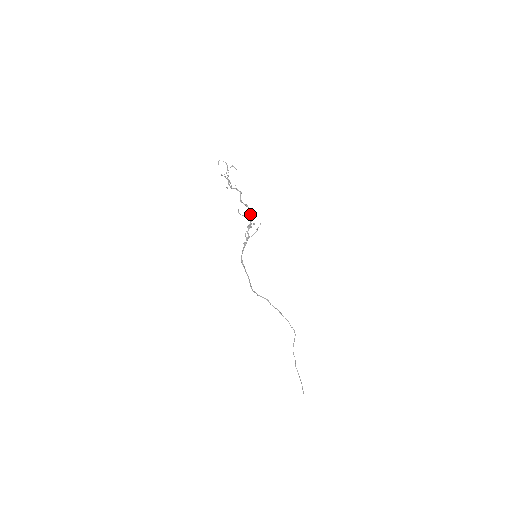
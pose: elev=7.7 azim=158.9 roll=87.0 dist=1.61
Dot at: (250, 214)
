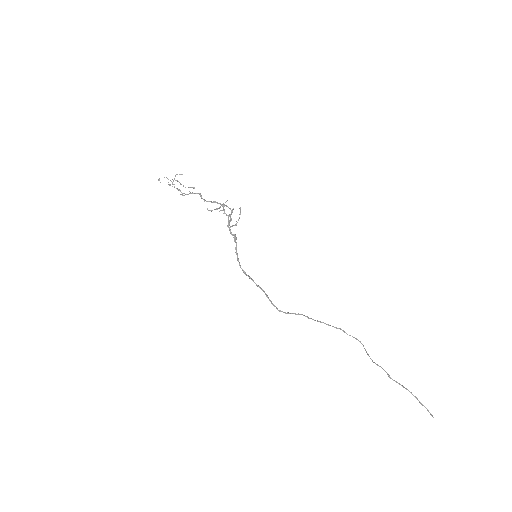
Dot at: (223, 209)
